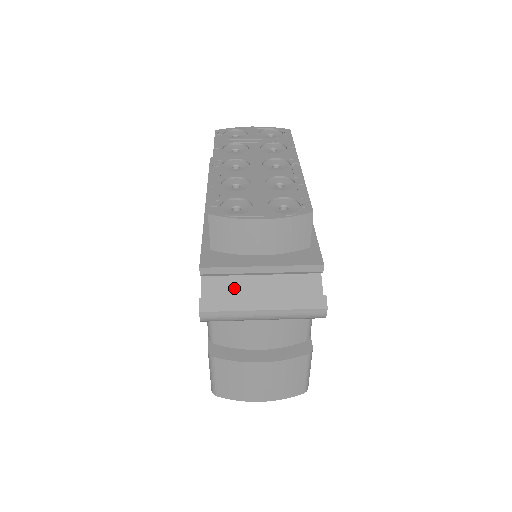
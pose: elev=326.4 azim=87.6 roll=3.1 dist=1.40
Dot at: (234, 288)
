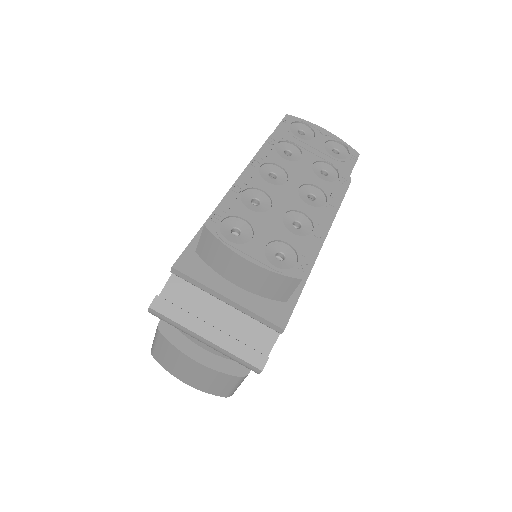
Dot at: (196, 299)
